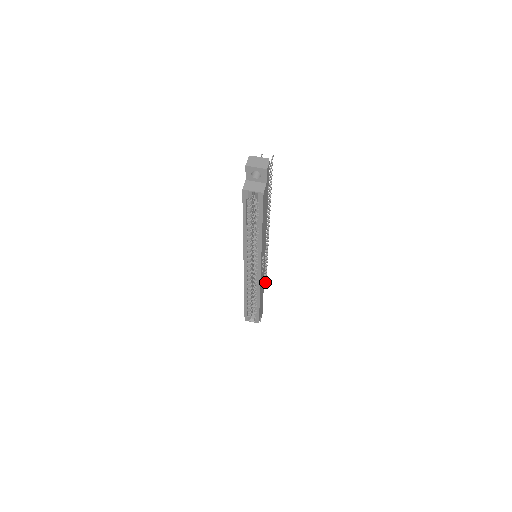
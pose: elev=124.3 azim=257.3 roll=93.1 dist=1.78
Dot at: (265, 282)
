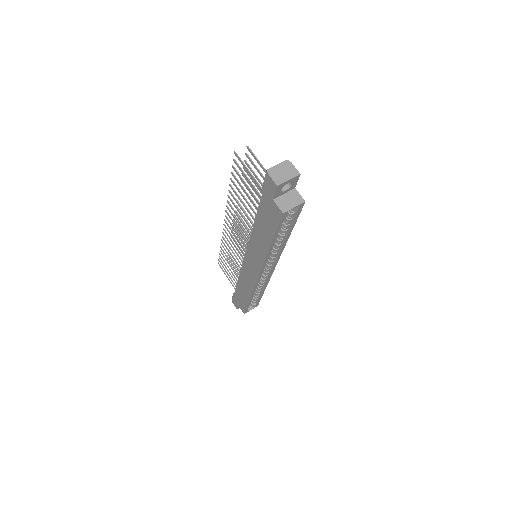
Dot at: occluded
